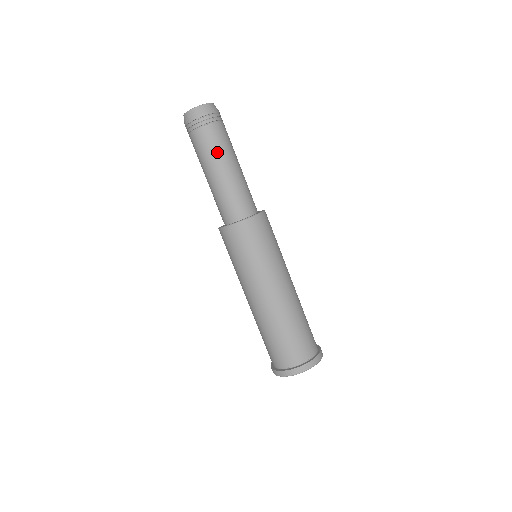
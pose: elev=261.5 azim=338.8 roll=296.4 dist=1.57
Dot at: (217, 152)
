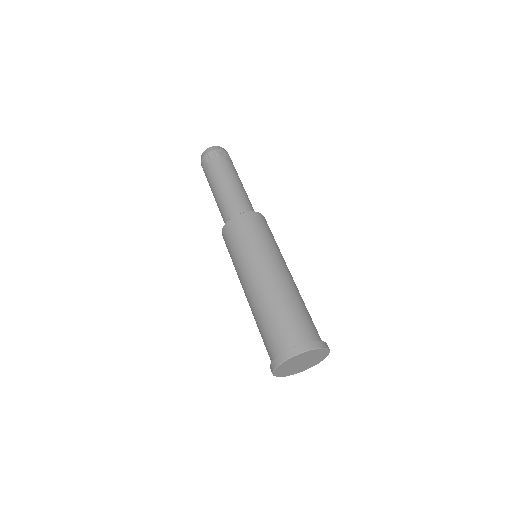
Dot at: occluded
